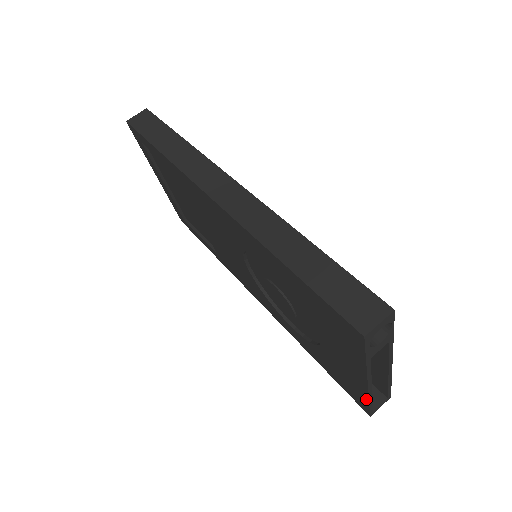
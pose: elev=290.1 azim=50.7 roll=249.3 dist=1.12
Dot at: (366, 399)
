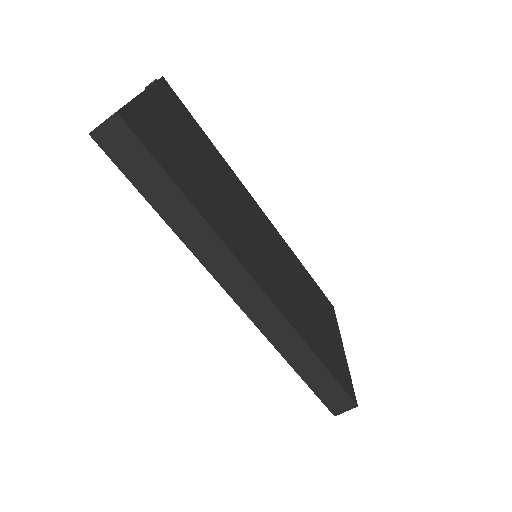
Dot at: occluded
